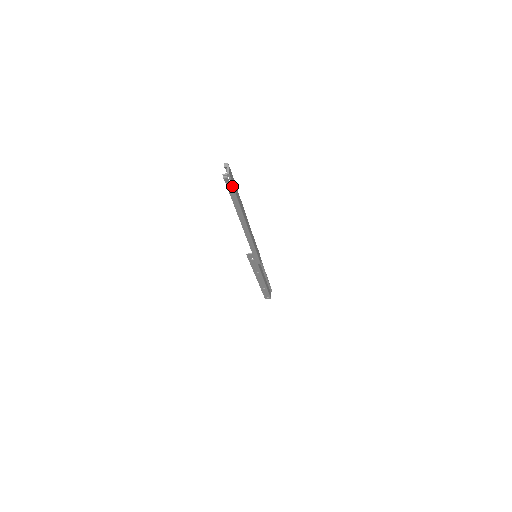
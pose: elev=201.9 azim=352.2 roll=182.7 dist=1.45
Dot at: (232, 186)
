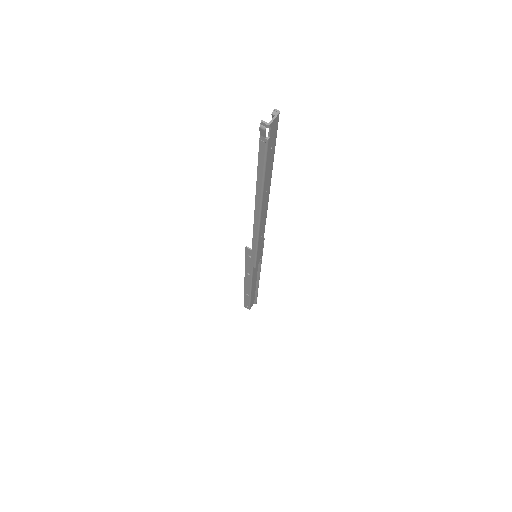
Dot at: (266, 147)
